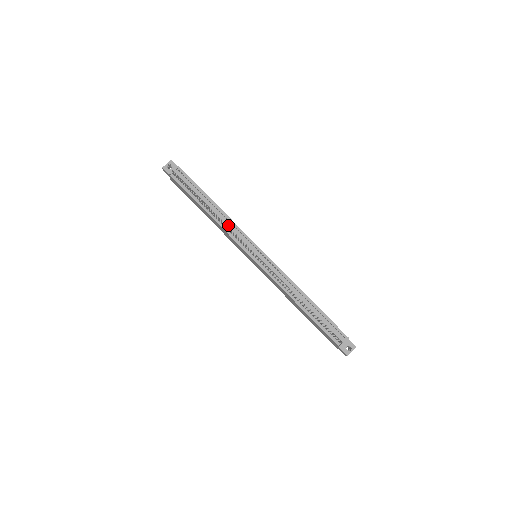
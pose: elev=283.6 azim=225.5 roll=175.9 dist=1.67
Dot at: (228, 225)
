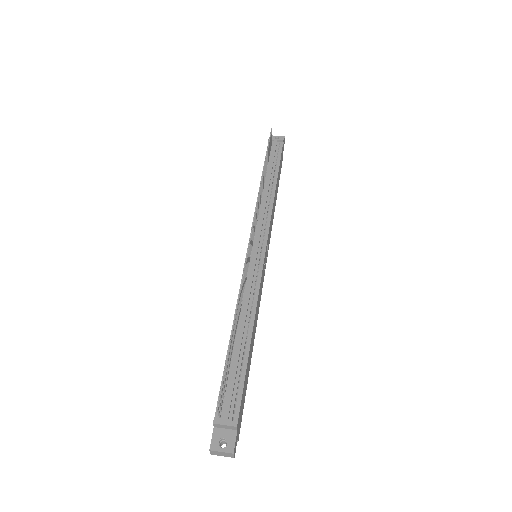
Dot at: (264, 205)
